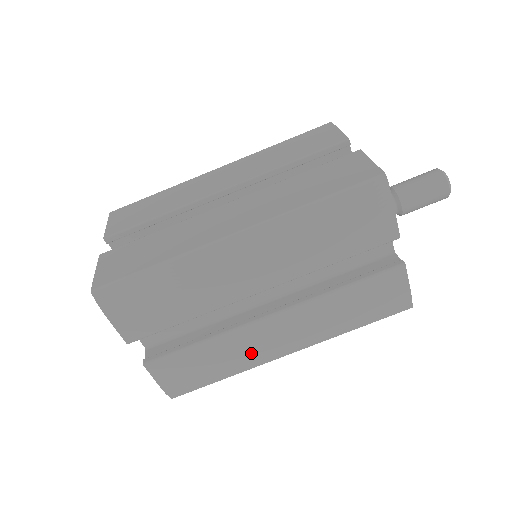
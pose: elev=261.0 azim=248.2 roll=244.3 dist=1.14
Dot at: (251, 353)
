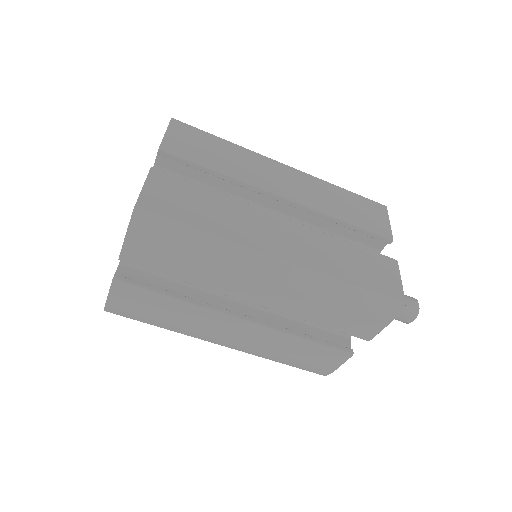
Dot at: (198, 328)
